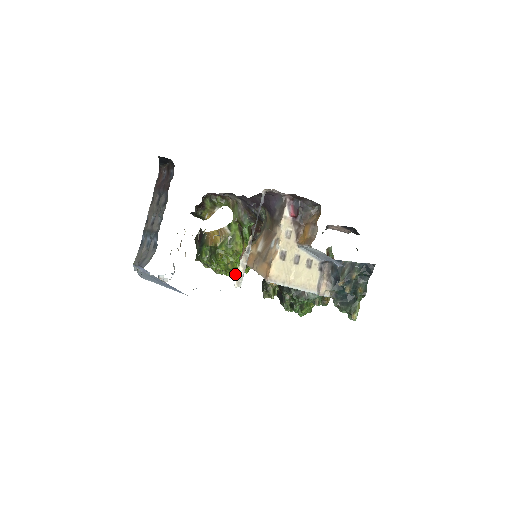
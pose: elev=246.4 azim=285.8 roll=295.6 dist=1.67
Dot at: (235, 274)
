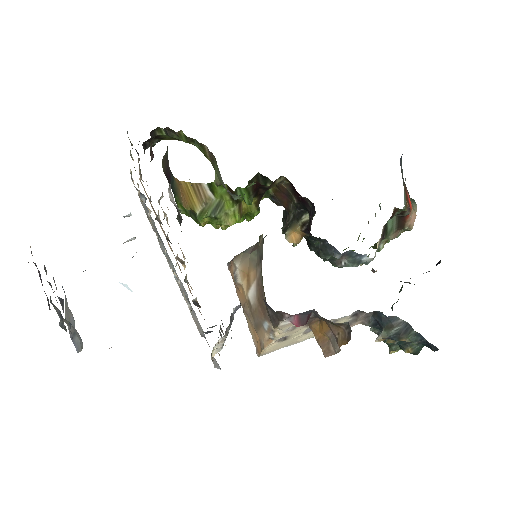
Dot at: occluded
